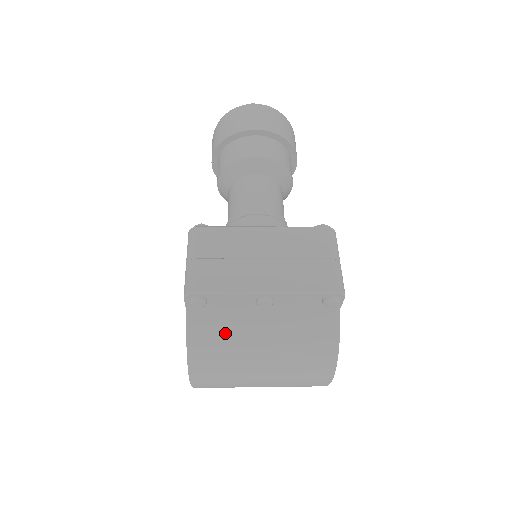
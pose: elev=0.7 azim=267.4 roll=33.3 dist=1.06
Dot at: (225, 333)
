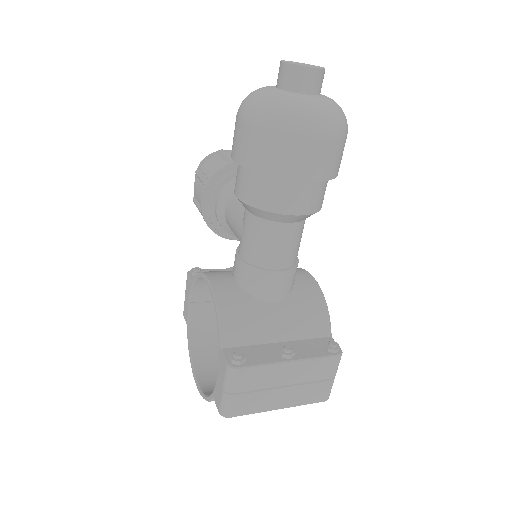
Dot at: occluded
